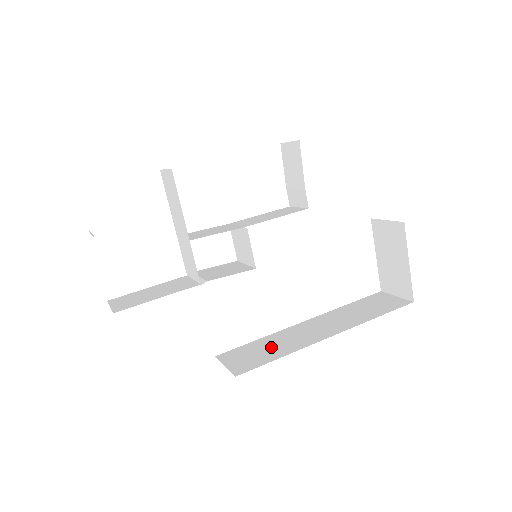
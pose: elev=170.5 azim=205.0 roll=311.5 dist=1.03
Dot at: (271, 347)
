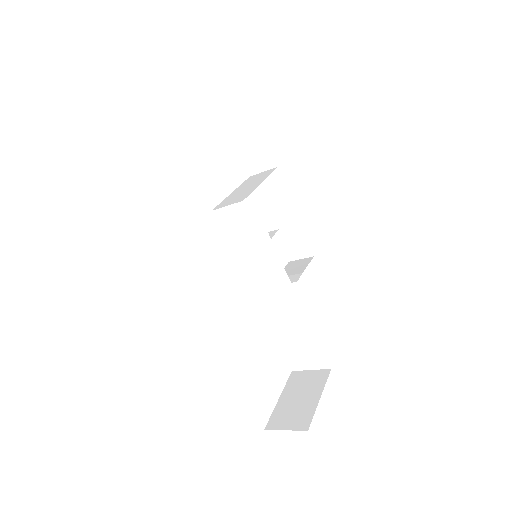
Dot at: occluded
